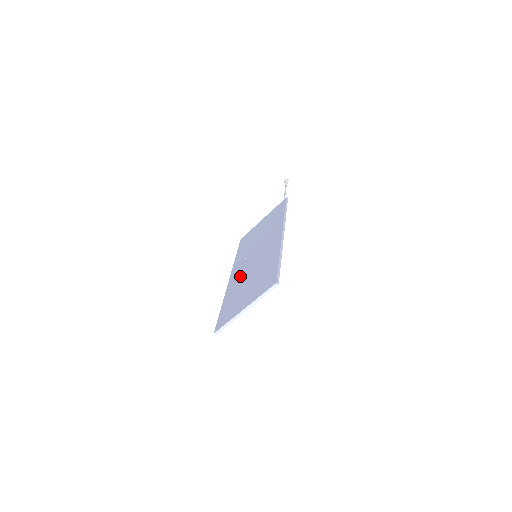
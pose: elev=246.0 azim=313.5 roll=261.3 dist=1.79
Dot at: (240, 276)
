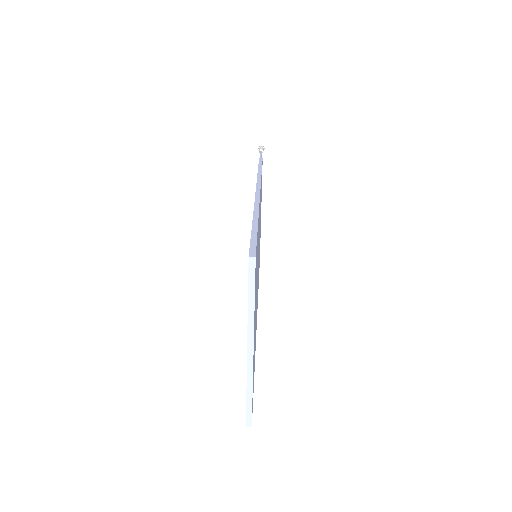
Dot at: occluded
